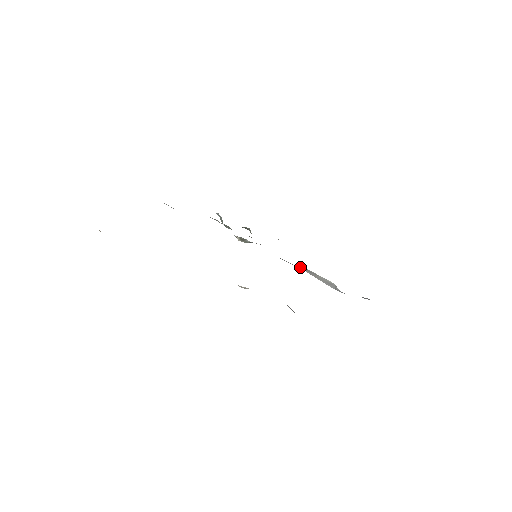
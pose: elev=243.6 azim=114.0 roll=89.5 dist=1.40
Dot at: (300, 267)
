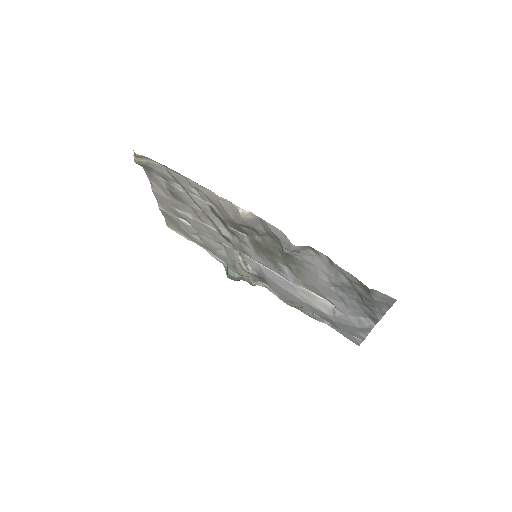
Dot at: (298, 287)
